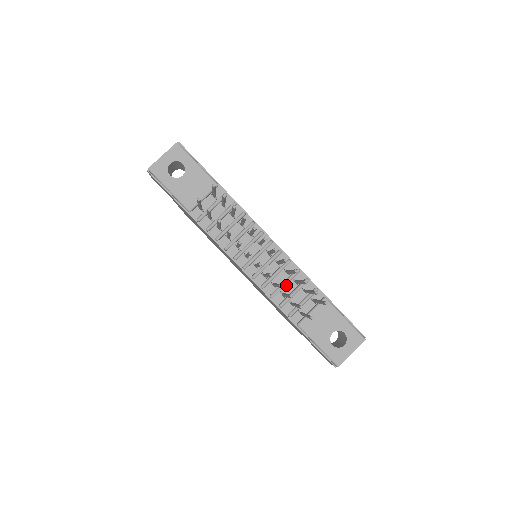
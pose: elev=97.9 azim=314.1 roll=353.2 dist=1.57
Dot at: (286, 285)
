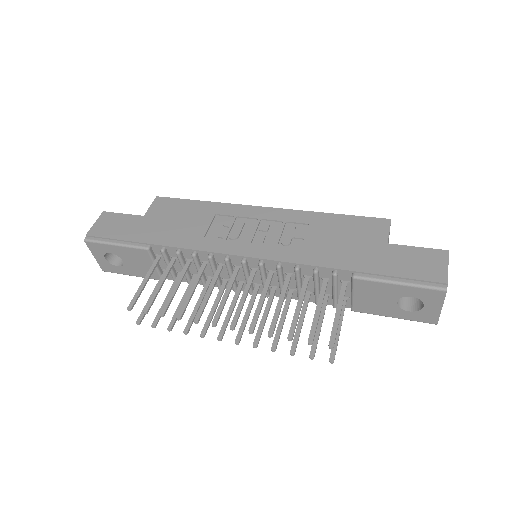
Dot at: (302, 284)
